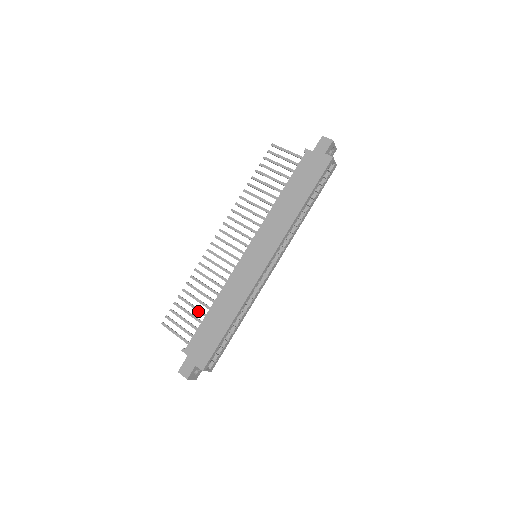
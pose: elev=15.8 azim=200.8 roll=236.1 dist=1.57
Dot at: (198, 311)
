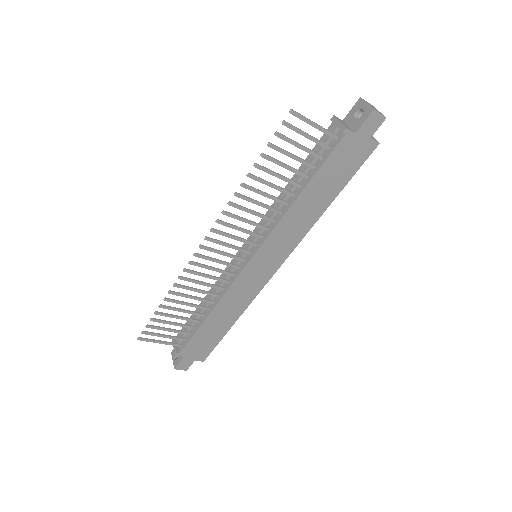
Dot at: (187, 320)
